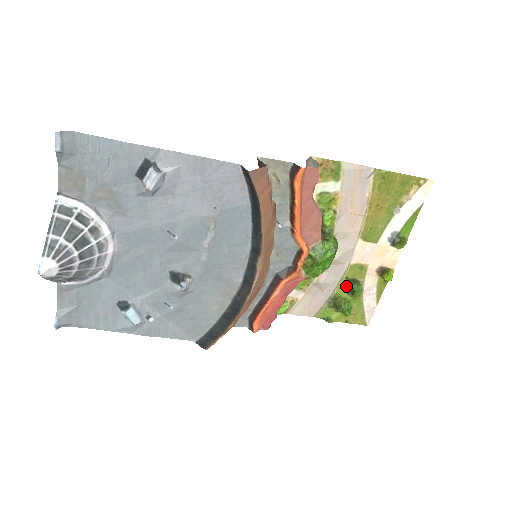
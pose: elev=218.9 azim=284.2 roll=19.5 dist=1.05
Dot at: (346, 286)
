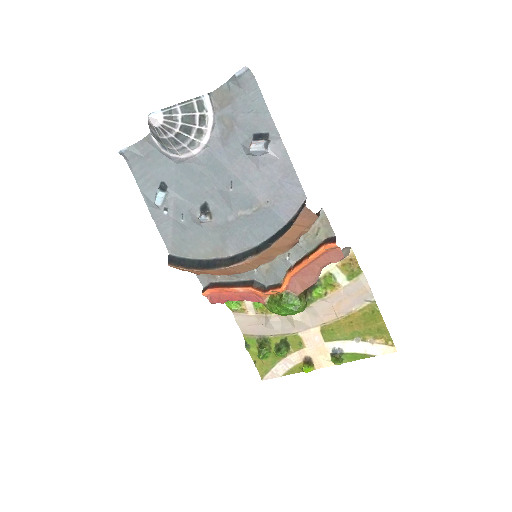
Dot at: (280, 342)
